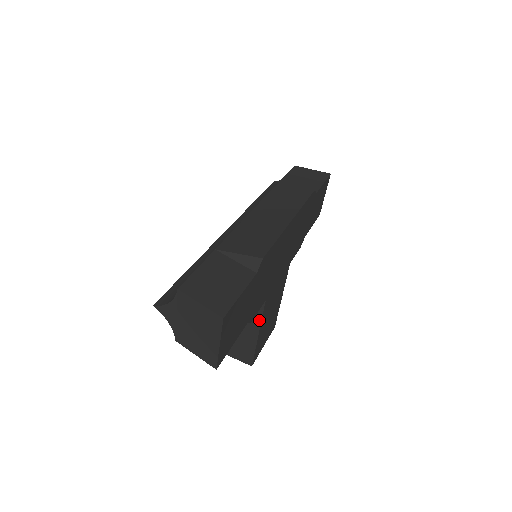
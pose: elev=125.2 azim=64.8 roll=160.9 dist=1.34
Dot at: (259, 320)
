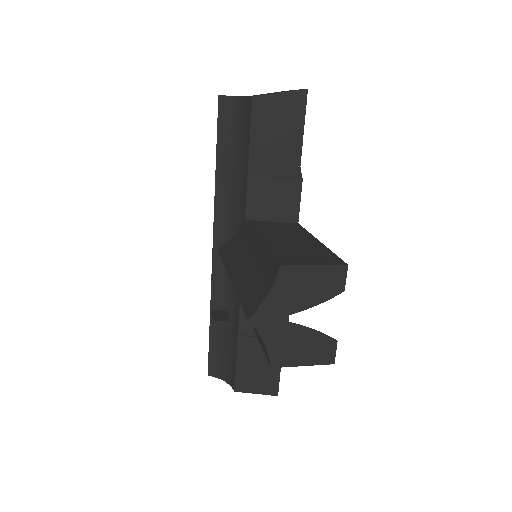
Dot at: (306, 233)
